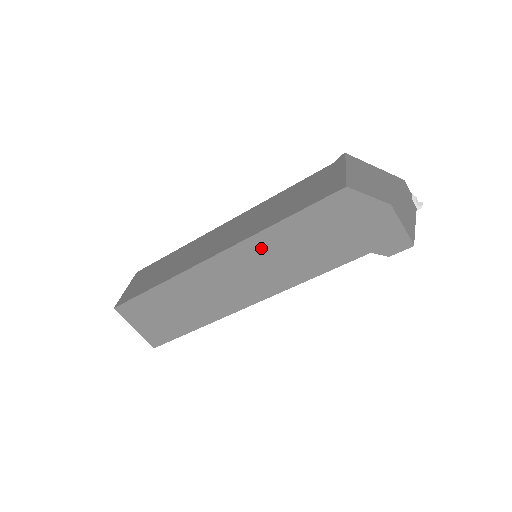
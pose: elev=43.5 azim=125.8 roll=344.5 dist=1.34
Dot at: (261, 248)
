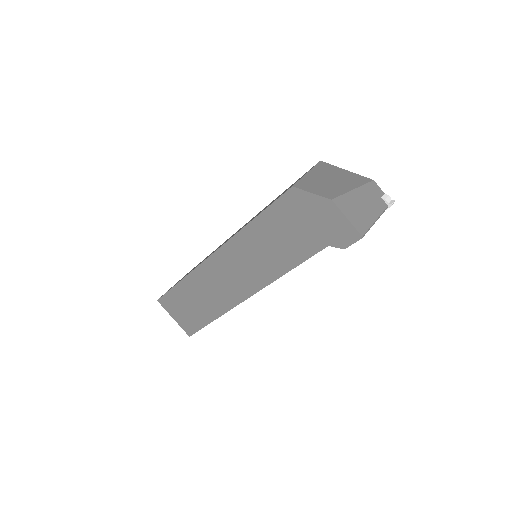
Dot at: (243, 245)
